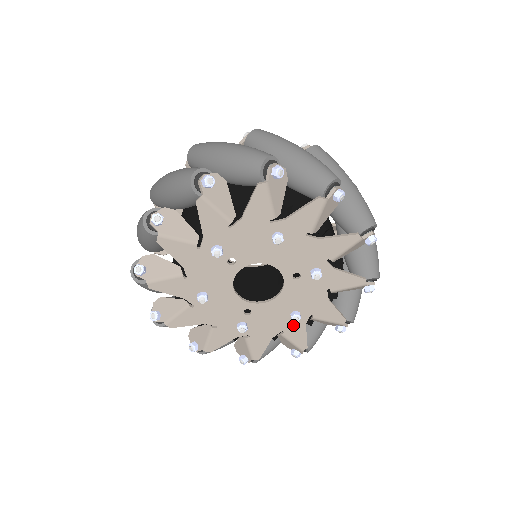
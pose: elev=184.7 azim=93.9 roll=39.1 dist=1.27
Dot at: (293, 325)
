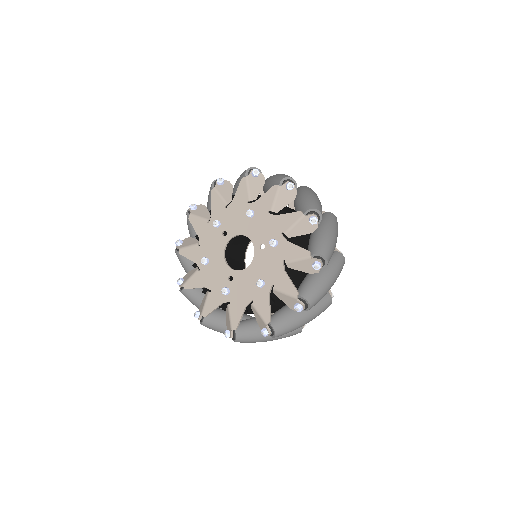
Dot at: (260, 294)
